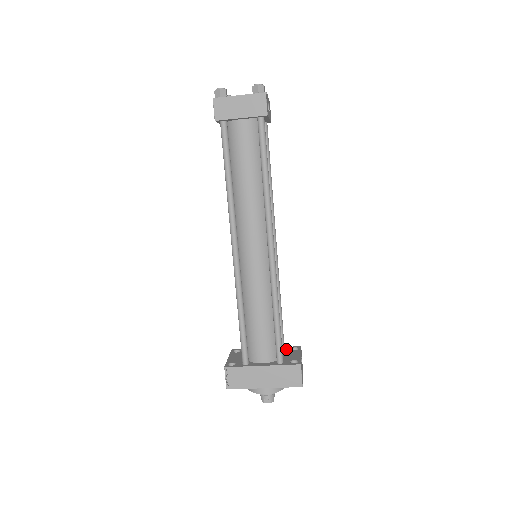
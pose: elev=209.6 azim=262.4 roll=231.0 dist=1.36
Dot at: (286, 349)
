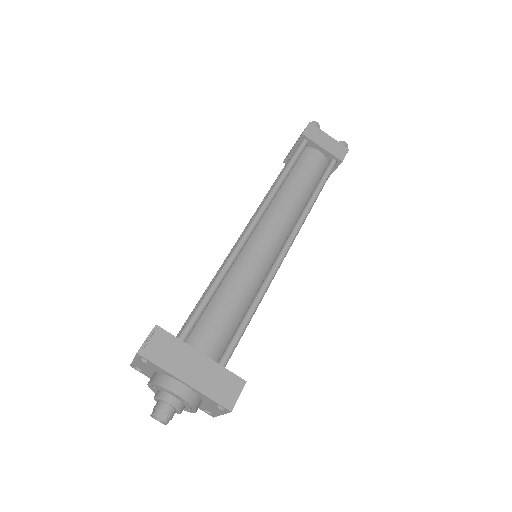
Dot at: occluded
